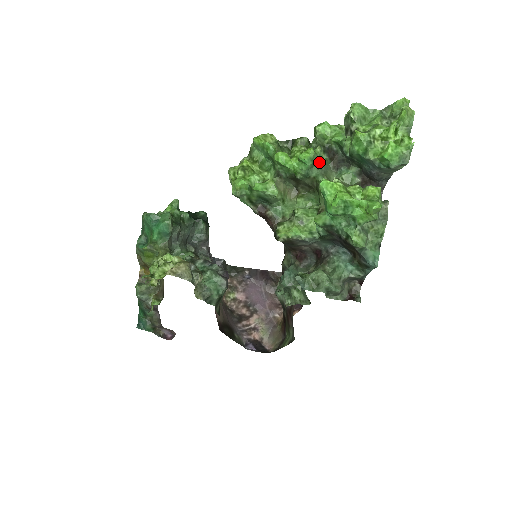
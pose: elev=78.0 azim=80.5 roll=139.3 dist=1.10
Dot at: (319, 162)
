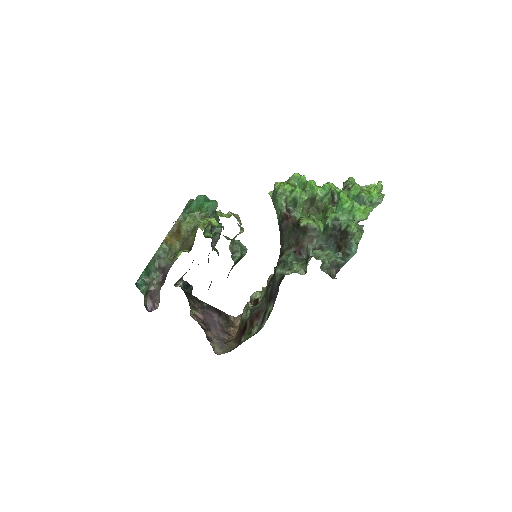
Dot at: (330, 195)
